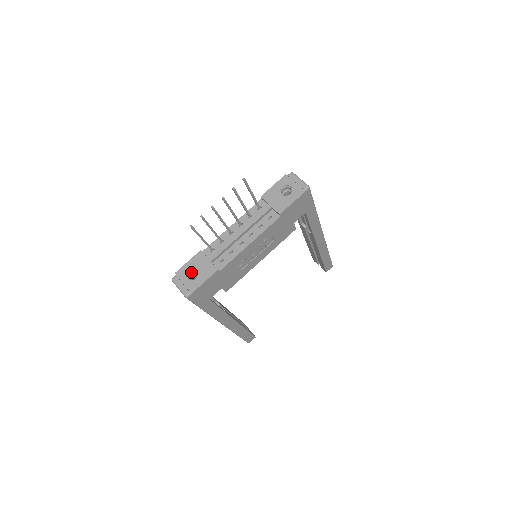
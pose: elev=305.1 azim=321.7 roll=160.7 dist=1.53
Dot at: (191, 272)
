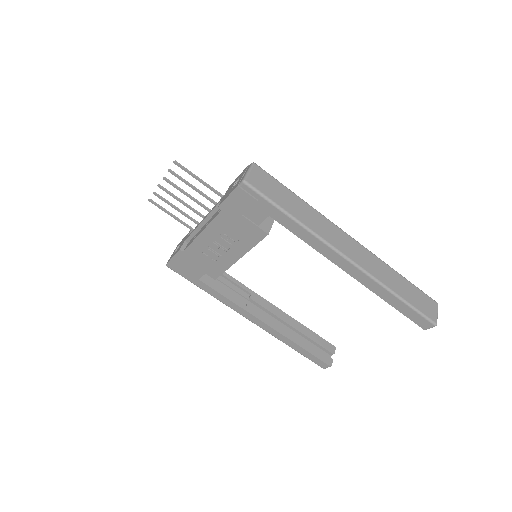
Dot at: occluded
